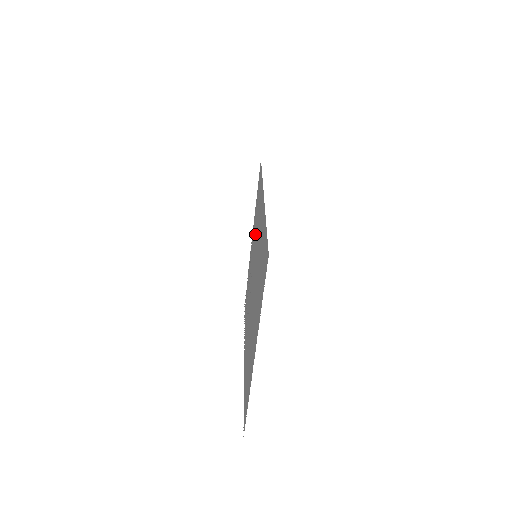
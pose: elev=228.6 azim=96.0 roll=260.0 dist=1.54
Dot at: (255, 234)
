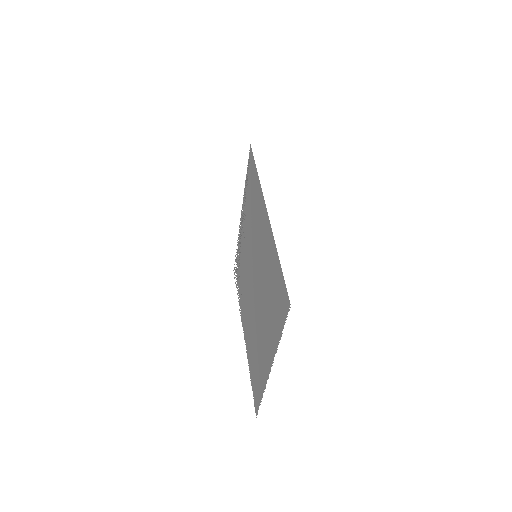
Dot at: (250, 225)
